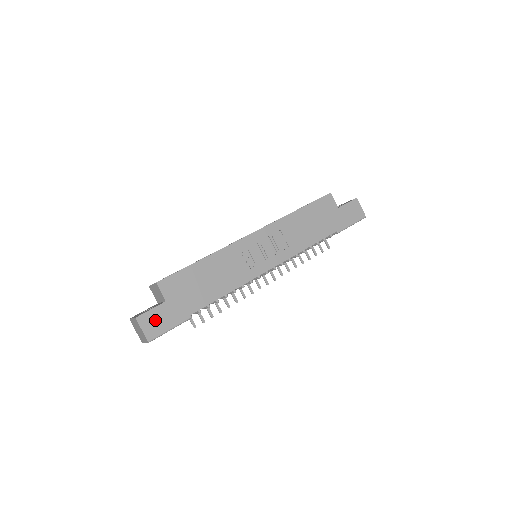
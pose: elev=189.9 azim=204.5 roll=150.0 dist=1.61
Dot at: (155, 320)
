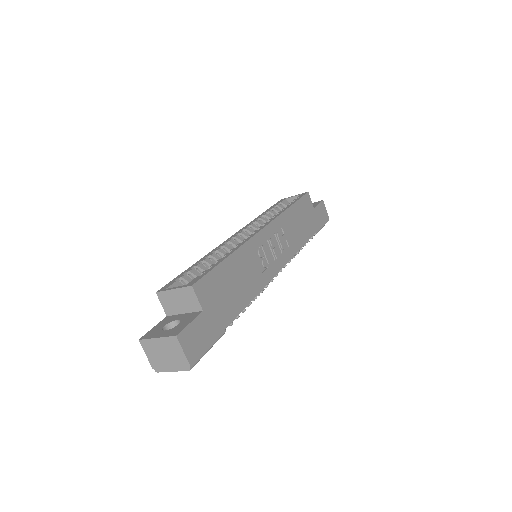
Dot at: (195, 337)
